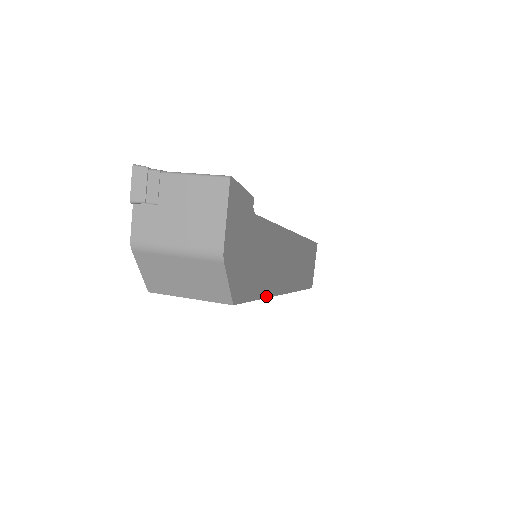
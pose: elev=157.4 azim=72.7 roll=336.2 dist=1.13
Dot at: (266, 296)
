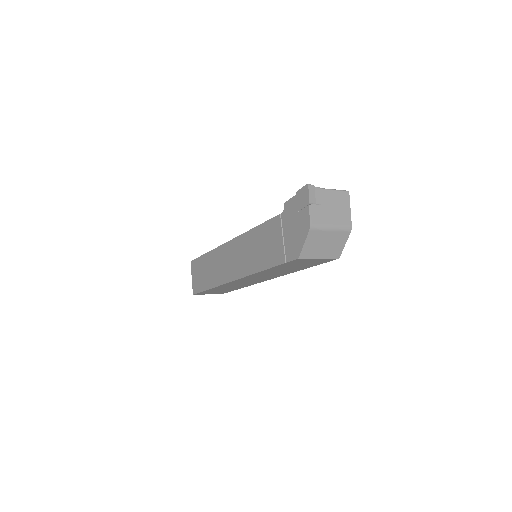
Dot at: occluded
